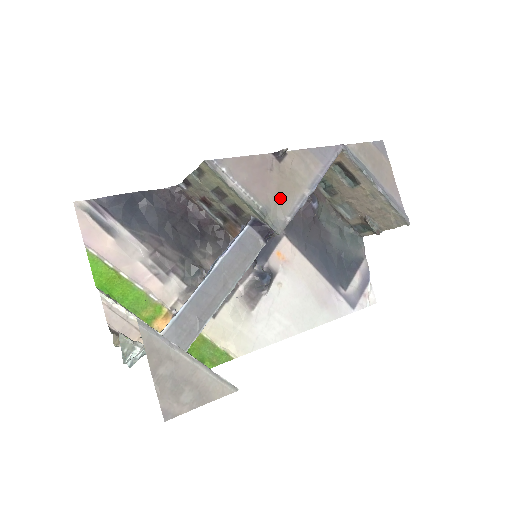
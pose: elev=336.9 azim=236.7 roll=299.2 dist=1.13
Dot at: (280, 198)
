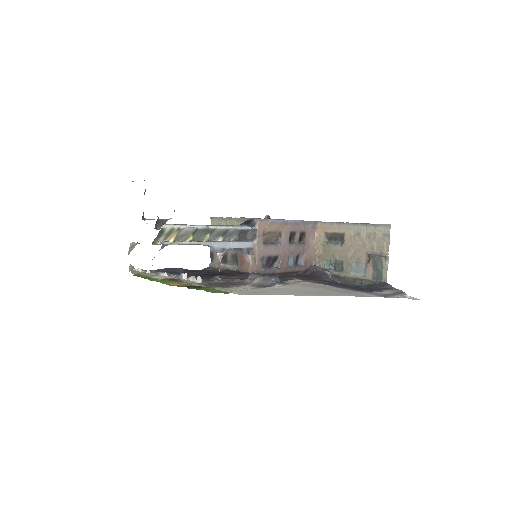
Dot at: occluded
